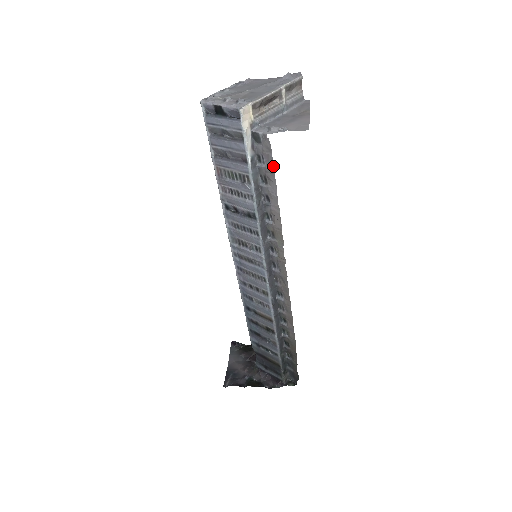
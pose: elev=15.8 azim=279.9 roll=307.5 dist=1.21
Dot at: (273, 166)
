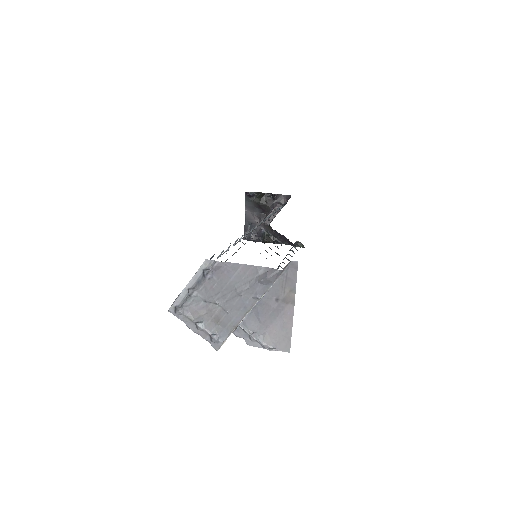
Dot at: occluded
